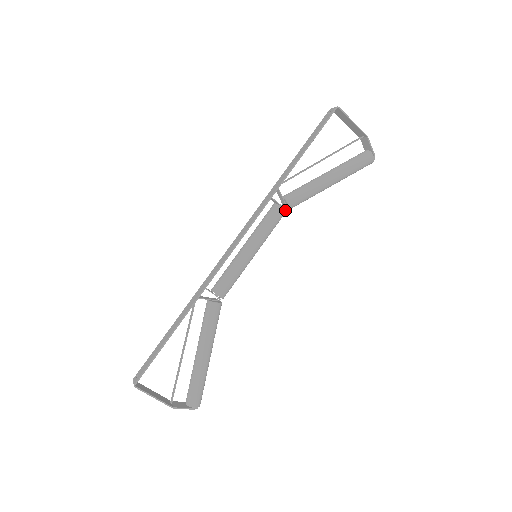
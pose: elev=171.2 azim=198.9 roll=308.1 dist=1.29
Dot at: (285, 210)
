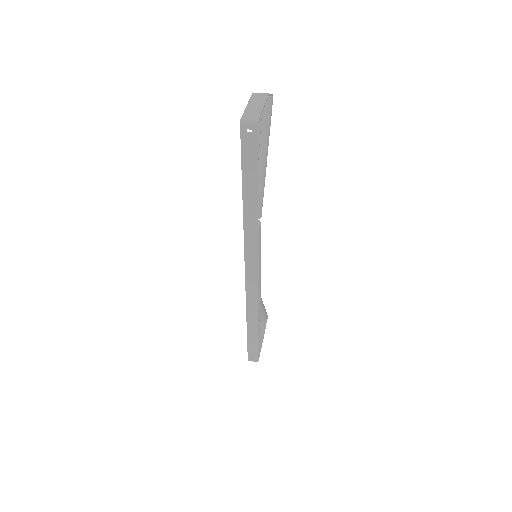
Dot at: occluded
